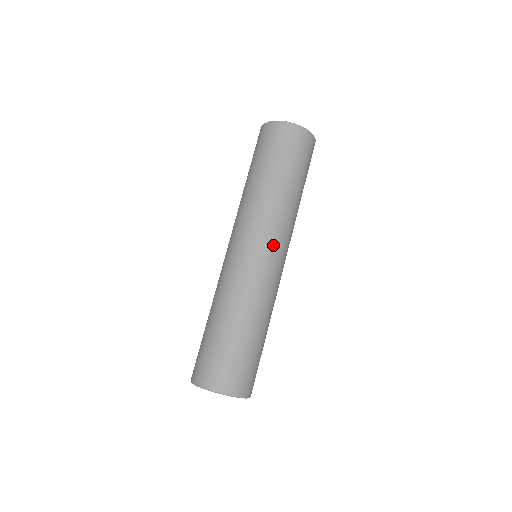
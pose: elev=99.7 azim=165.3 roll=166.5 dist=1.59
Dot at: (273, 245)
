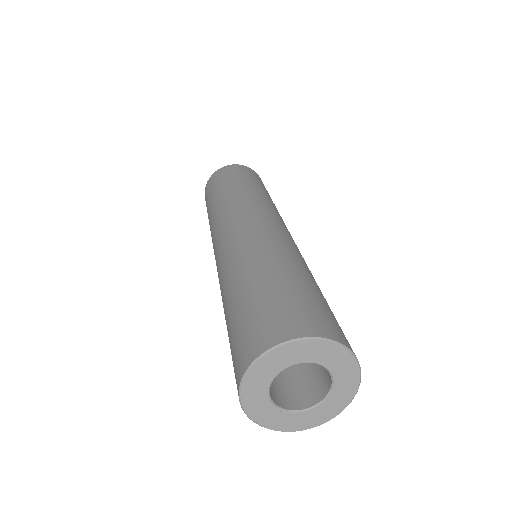
Dot at: (243, 216)
